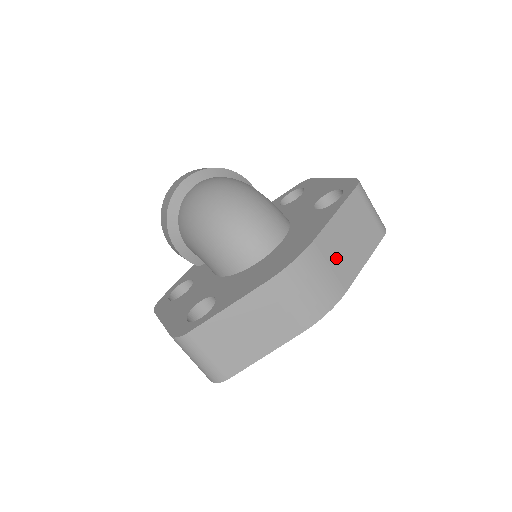
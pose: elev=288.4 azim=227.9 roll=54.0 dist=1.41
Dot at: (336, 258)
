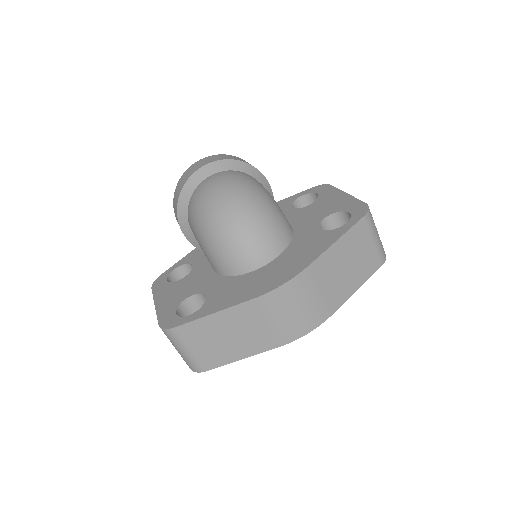
Dot at: (326, 285)
